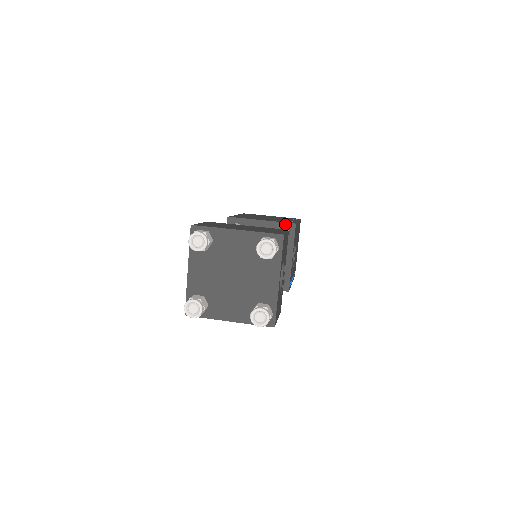
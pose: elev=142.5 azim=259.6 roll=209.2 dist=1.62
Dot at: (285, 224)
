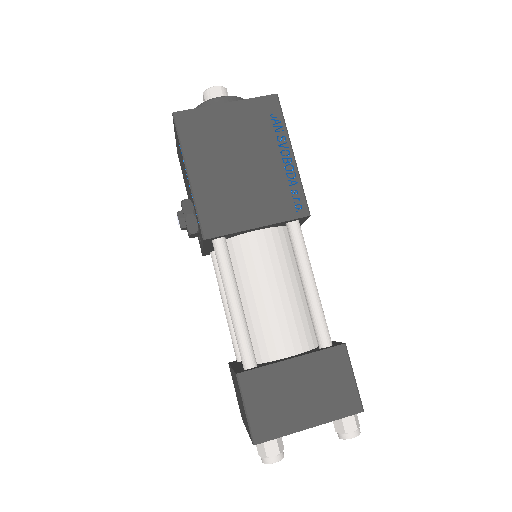
Dot at: (294, 220)
